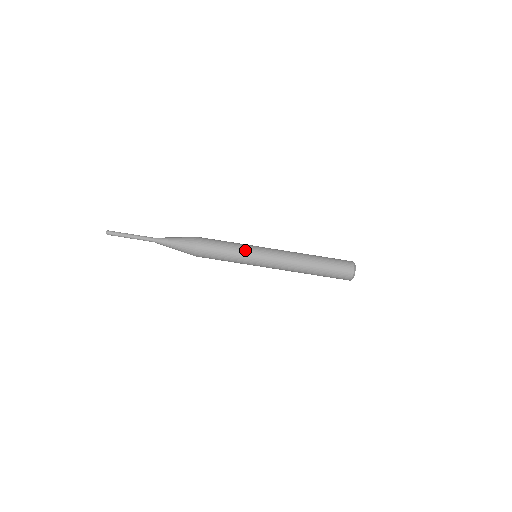
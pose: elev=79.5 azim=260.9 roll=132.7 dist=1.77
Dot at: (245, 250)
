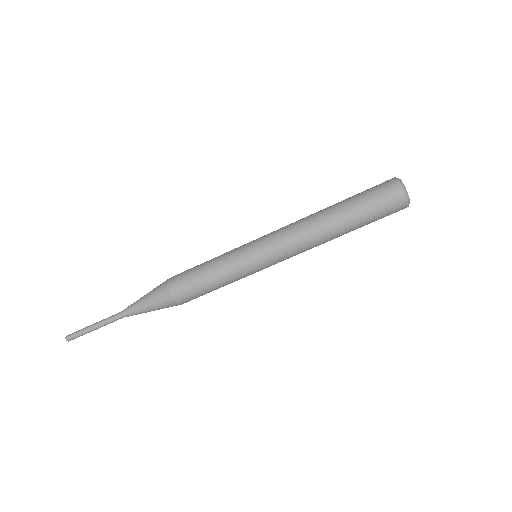
Dot at: (234, 258)
